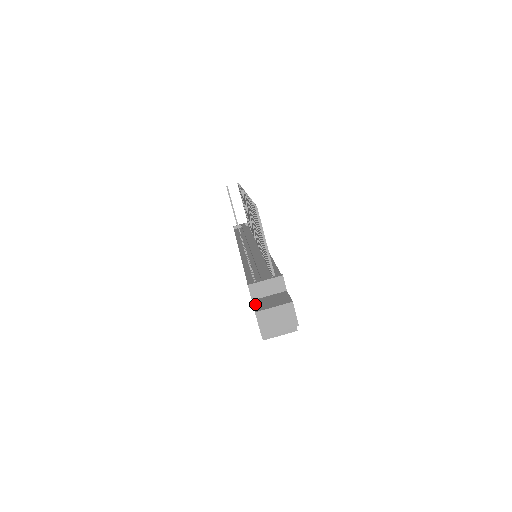
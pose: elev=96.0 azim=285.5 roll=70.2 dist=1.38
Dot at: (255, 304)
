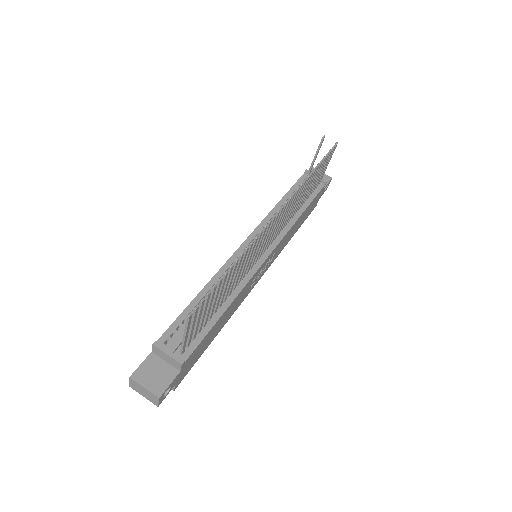
Dot at: (144, 363)
